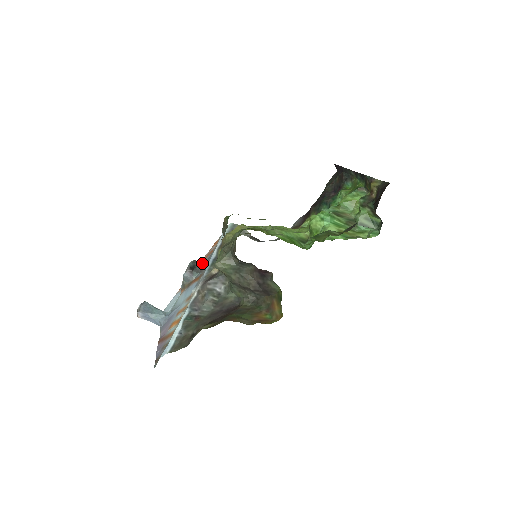
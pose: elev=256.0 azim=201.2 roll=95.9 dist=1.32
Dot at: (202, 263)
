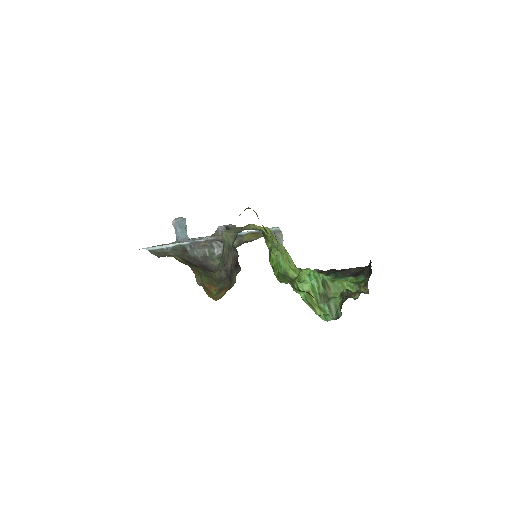
Dot at: occluded
